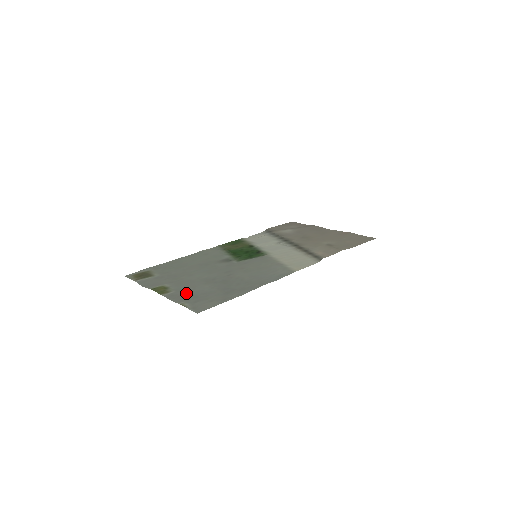
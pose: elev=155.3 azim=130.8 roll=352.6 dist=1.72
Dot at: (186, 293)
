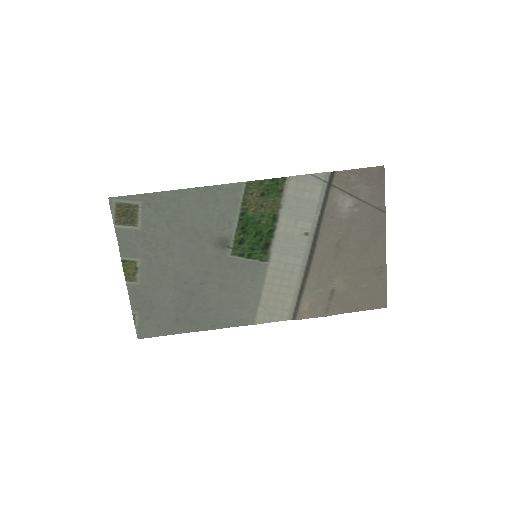
Dot at: (147, 295)
